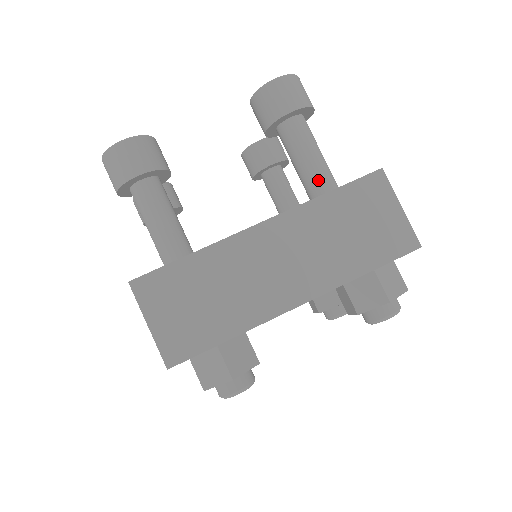
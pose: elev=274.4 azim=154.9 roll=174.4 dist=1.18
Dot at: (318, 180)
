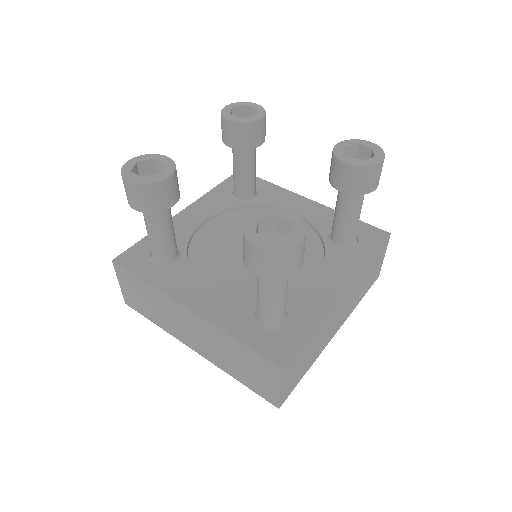
Dot at: (354, 233)
